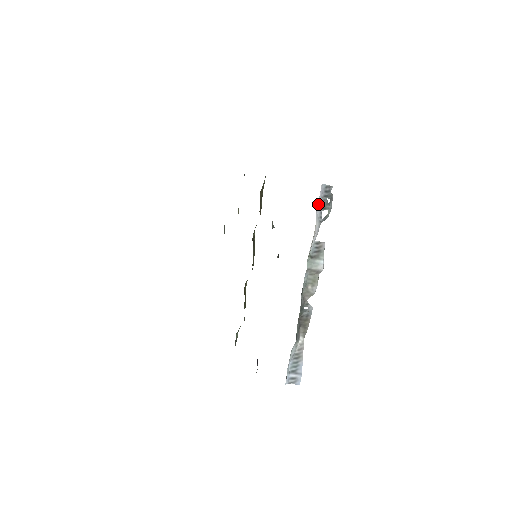
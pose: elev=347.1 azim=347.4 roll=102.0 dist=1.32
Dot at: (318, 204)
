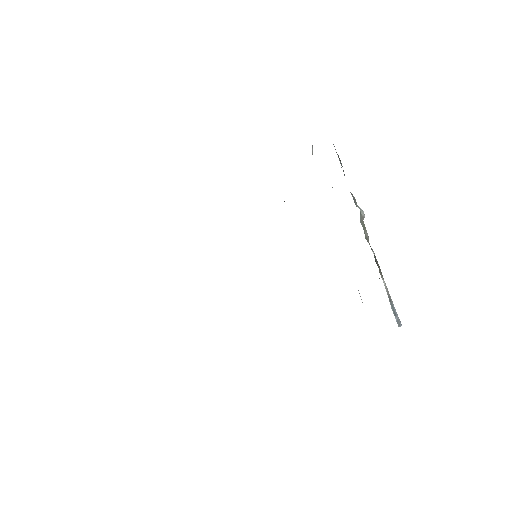
Dot at: occluded
